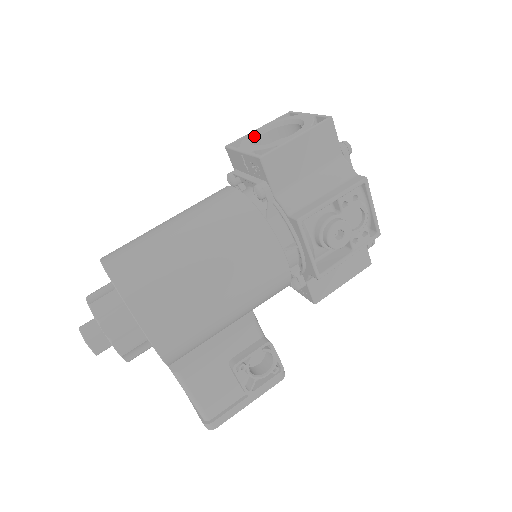
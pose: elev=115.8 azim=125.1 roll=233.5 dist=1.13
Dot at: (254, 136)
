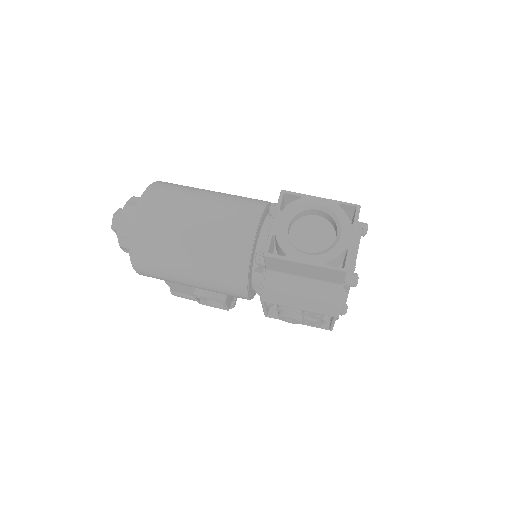
Dot at: (305, 207)
